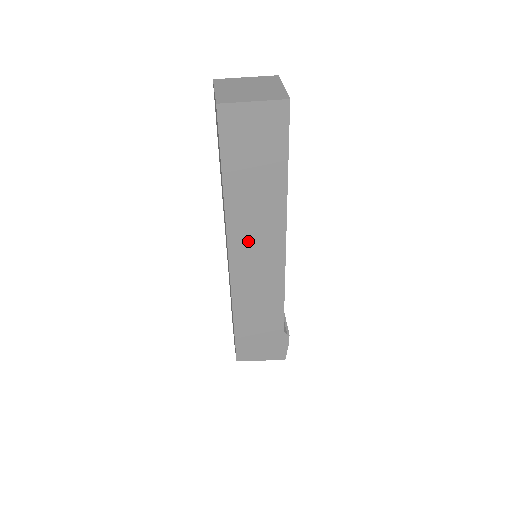
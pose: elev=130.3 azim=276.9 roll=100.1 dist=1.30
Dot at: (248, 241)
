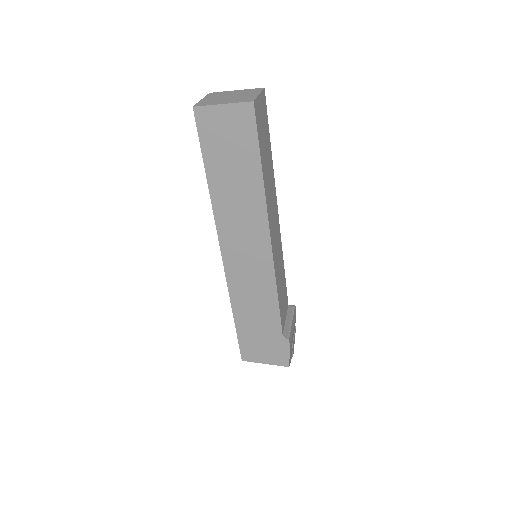
Dot at: (236, 235)
